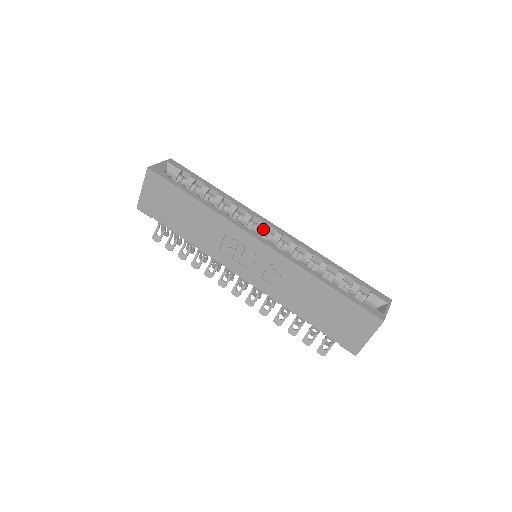
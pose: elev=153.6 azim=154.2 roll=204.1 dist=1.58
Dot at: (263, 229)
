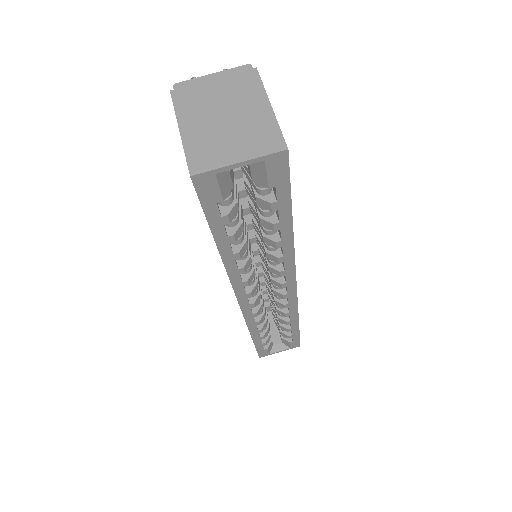
Dot at: (275, 284)
